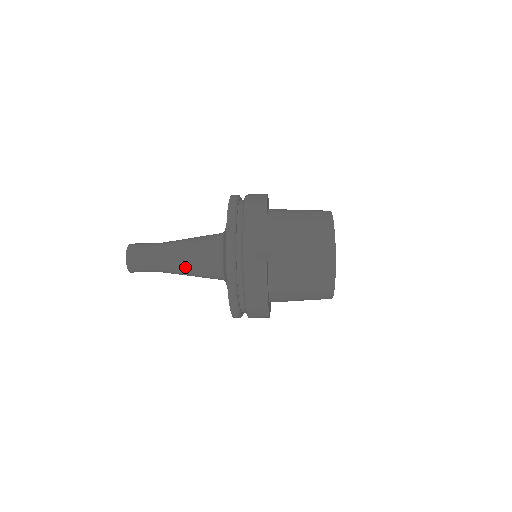
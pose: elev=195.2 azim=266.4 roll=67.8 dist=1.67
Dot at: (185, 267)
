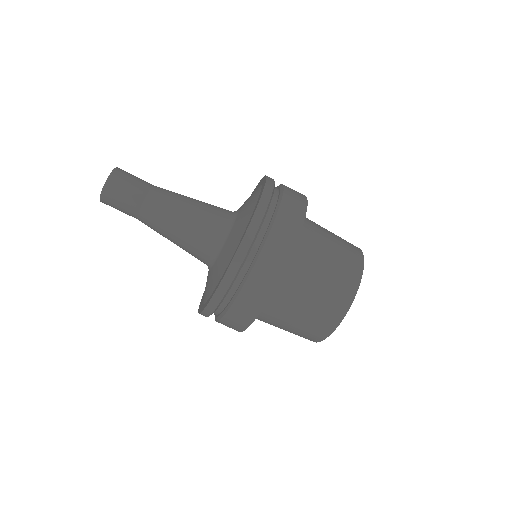
Dot at: (187, 200)
